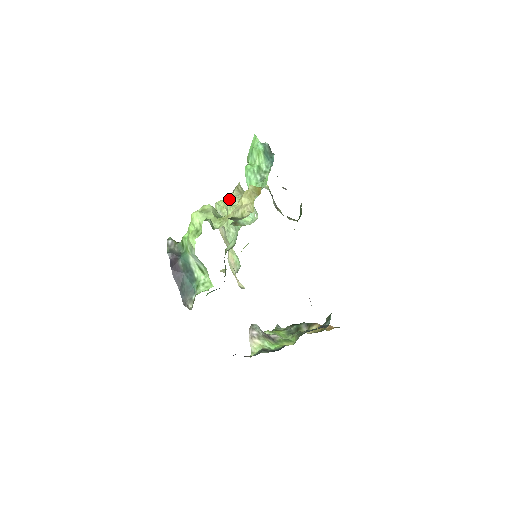
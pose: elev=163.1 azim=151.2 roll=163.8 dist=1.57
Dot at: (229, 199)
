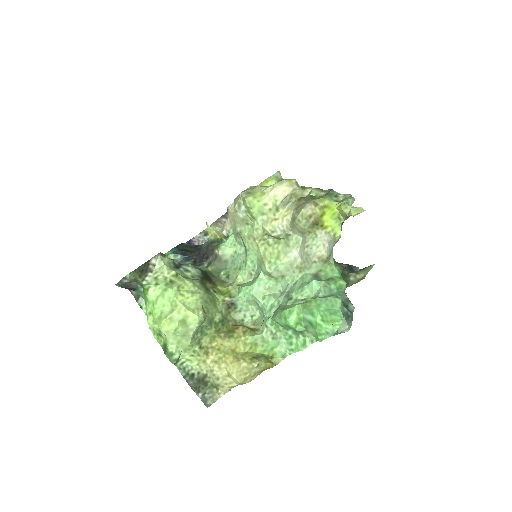
Dot at: (264, 229)
